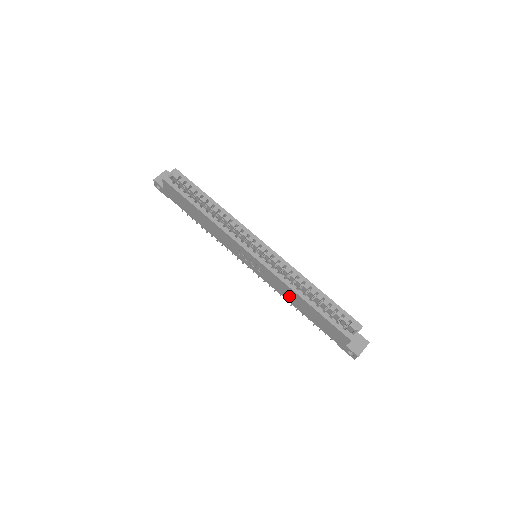
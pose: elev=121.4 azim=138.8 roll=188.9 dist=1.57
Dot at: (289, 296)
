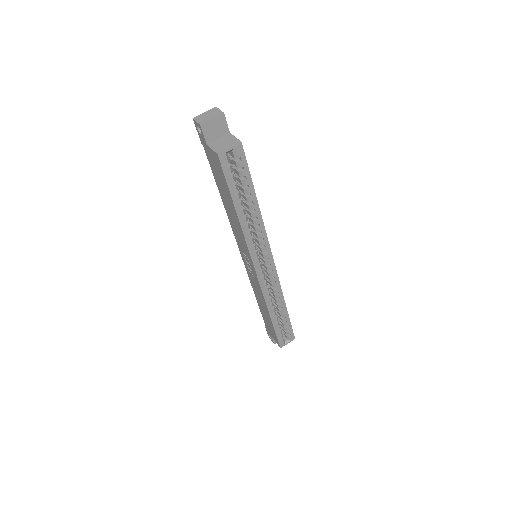
Dot at: (259, 298)
